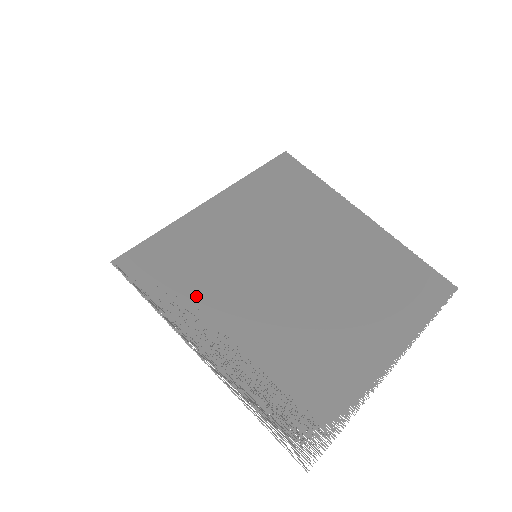
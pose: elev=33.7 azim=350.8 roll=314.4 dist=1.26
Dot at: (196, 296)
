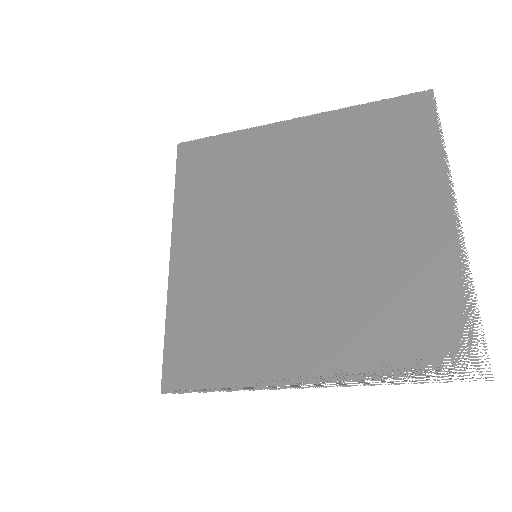
Dot at: (251, 343)
